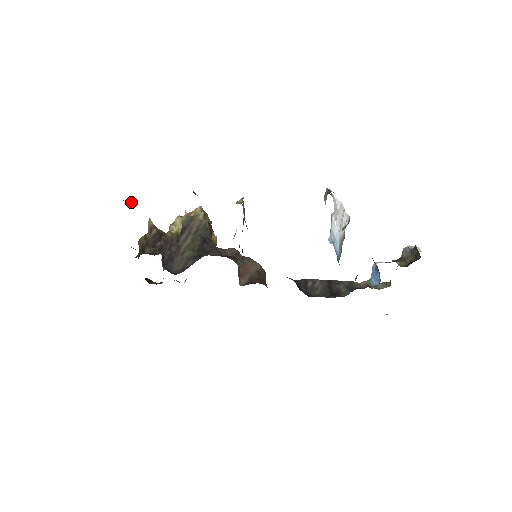
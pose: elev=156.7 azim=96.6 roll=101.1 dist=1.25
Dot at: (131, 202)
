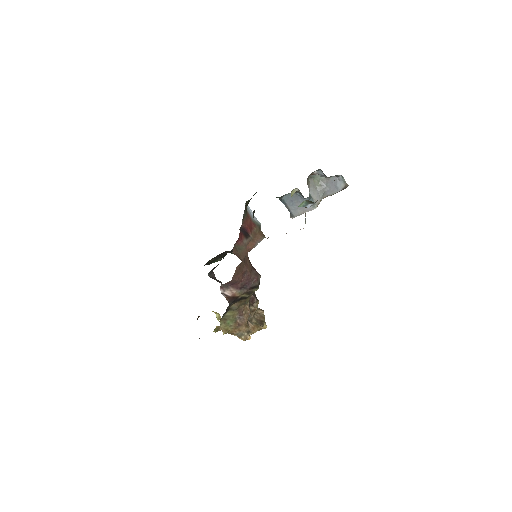
Dot at: occluded
